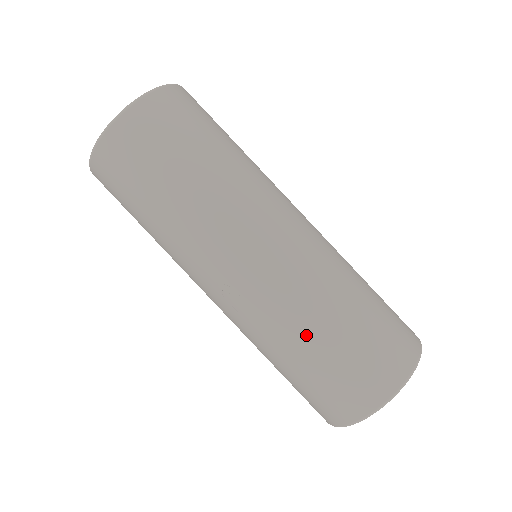
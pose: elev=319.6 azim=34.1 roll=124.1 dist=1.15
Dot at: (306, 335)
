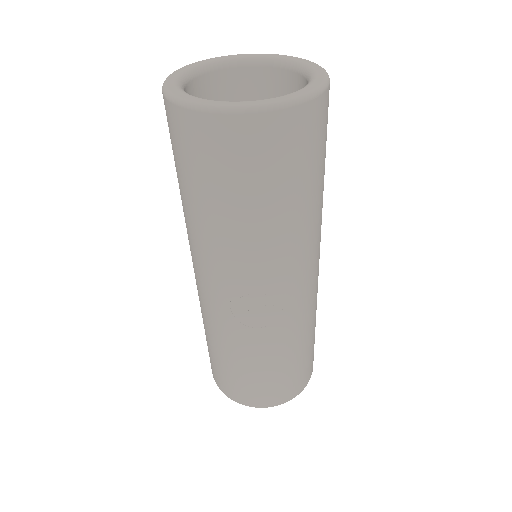
Dot at: (297, 346)
